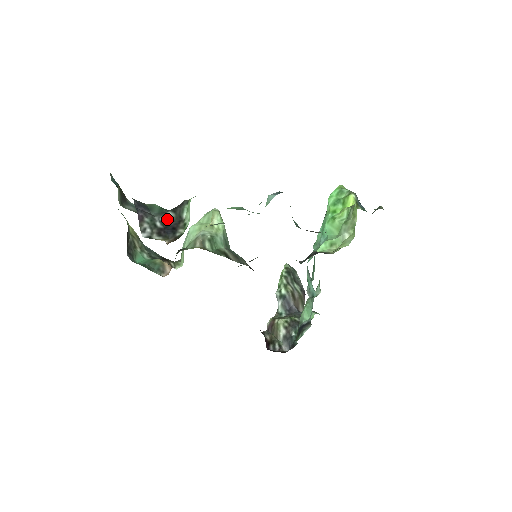
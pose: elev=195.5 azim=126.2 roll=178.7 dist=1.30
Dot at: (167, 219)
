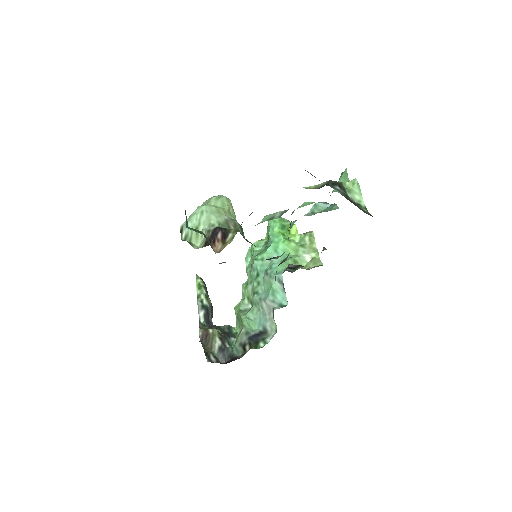
Dot at: (342, 193)
